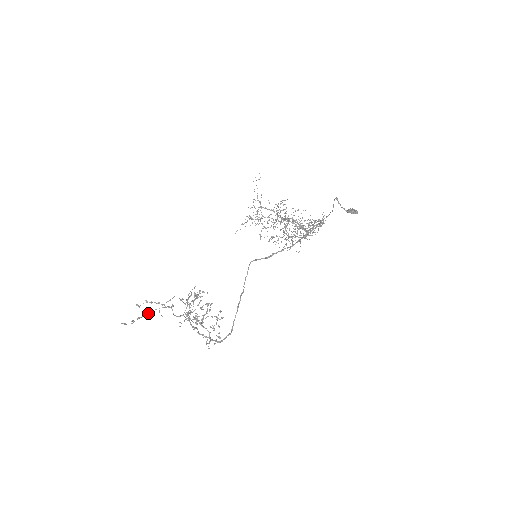
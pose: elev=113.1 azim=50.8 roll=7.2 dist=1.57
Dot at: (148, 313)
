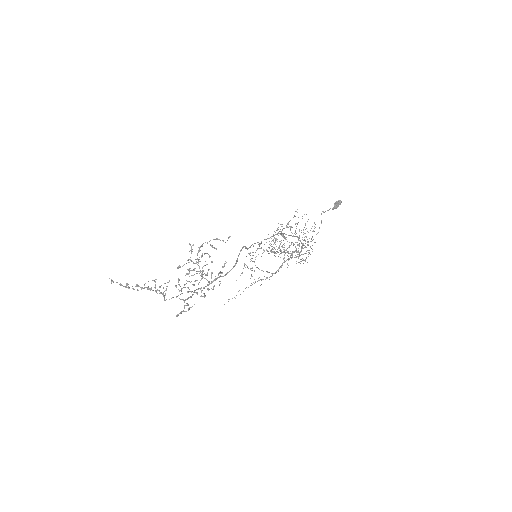
Dot at: (138, 290)
